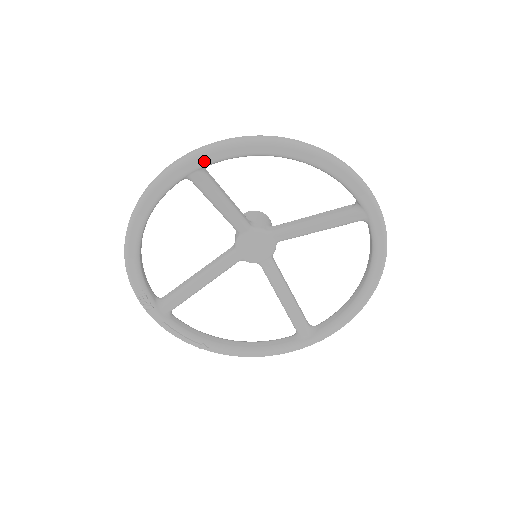
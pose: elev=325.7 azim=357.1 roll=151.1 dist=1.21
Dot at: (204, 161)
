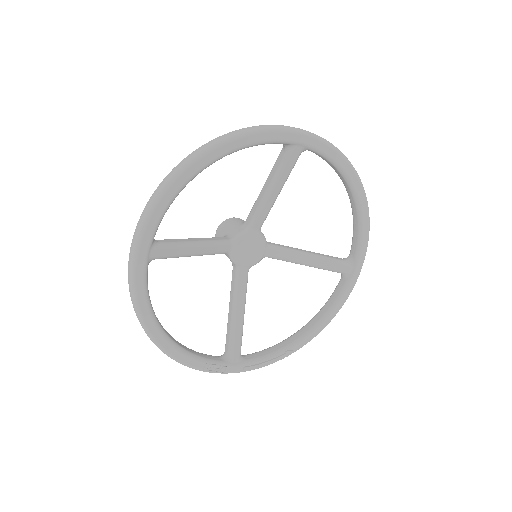
Dot at: (148, 238)
